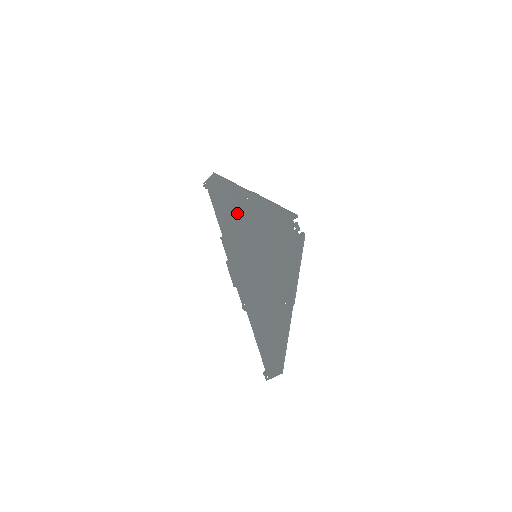
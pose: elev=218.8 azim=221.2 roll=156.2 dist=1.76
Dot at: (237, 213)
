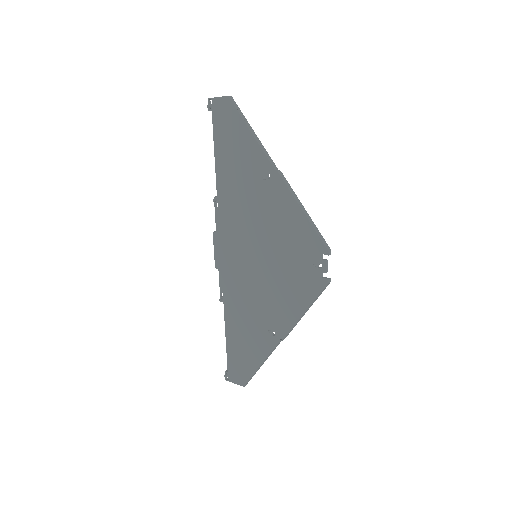
Dot at: (247, 184)
